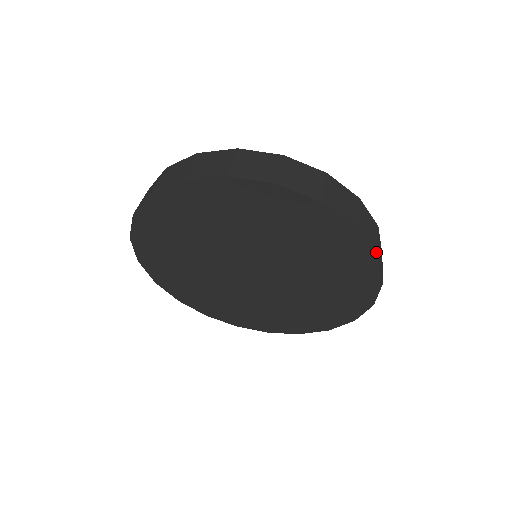
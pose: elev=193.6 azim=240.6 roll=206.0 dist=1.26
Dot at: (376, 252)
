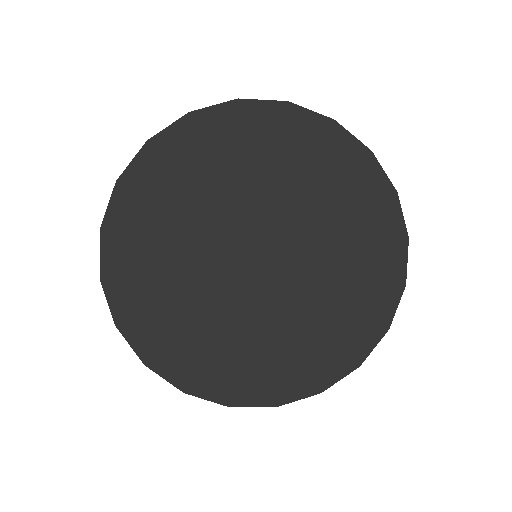
Dot at: (405, 279)
